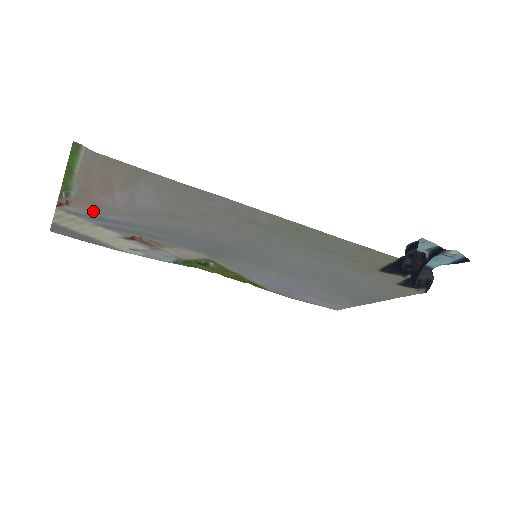
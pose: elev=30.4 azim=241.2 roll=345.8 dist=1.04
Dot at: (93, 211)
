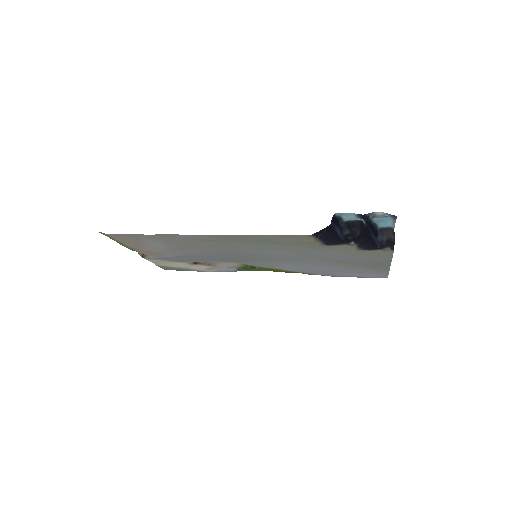
Dot at: (156, 256)
